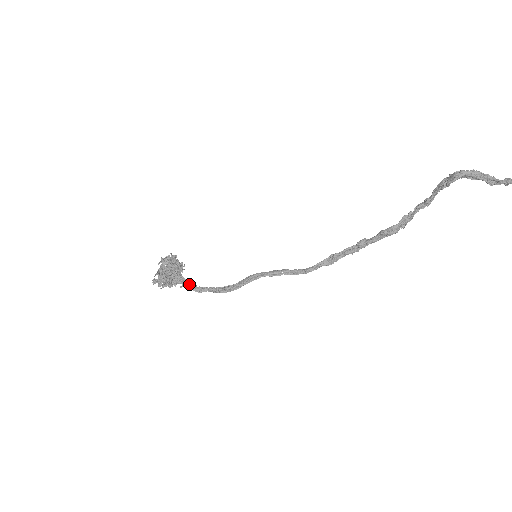
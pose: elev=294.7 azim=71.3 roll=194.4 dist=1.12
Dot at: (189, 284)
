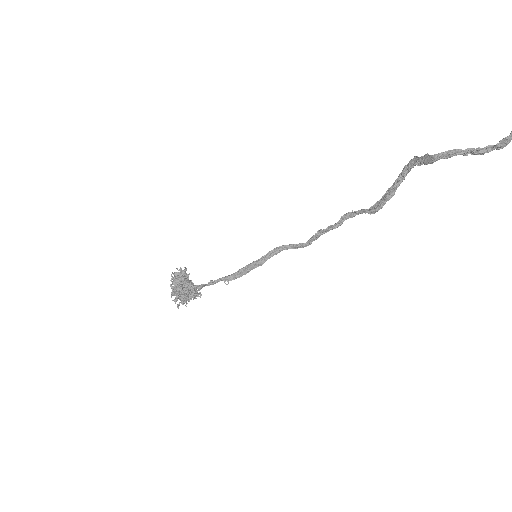
Dot at: (203, 286)
